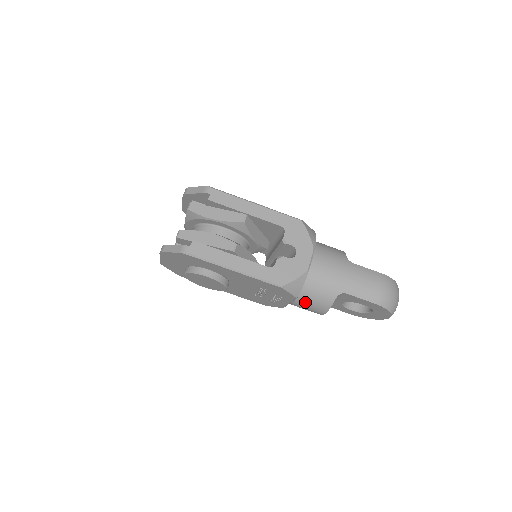
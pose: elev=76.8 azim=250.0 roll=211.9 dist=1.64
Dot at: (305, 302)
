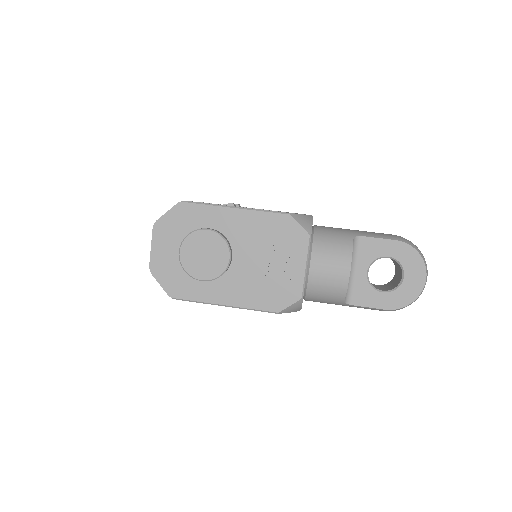
Dot at: (322, 254)
